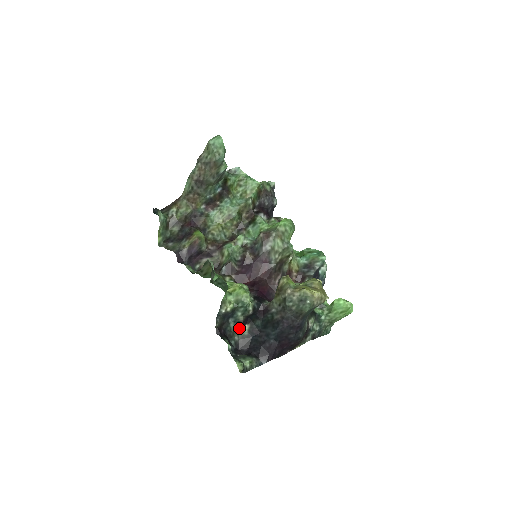
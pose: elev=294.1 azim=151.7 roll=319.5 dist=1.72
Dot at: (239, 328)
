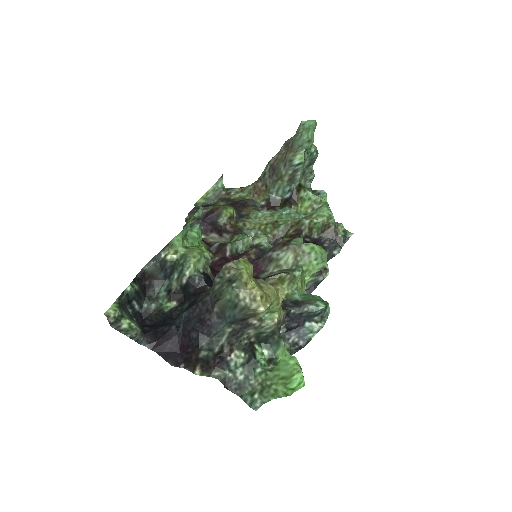
Dot at: (166, 299)
